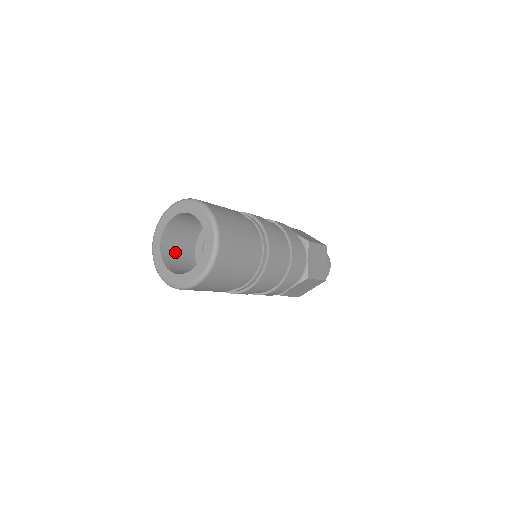
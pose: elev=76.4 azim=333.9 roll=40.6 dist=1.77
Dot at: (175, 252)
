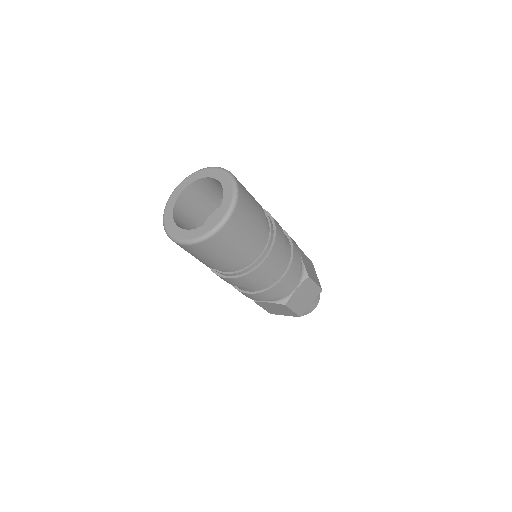
Dot at: occluded
